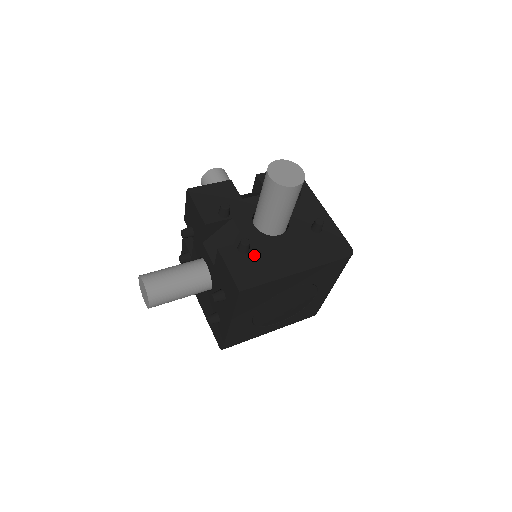
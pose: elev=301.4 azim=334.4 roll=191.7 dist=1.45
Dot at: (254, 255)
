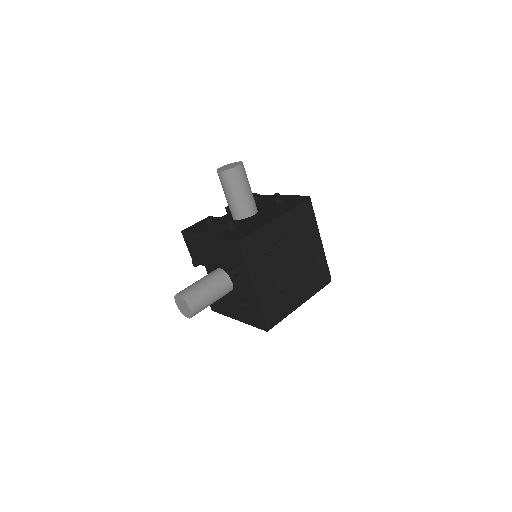
Dot at: (241, 227)
